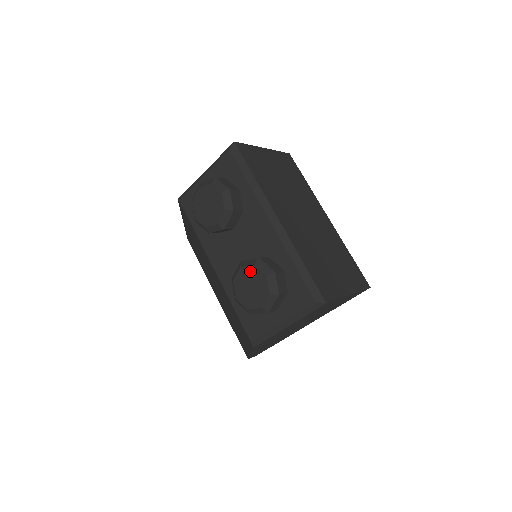
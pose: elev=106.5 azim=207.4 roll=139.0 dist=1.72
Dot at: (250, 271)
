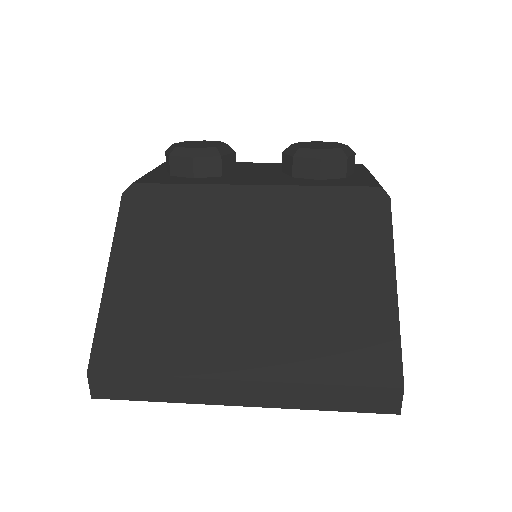
Dot at: (302, 143)
